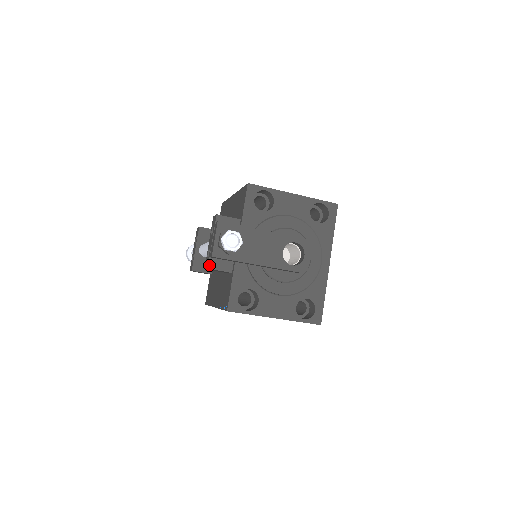
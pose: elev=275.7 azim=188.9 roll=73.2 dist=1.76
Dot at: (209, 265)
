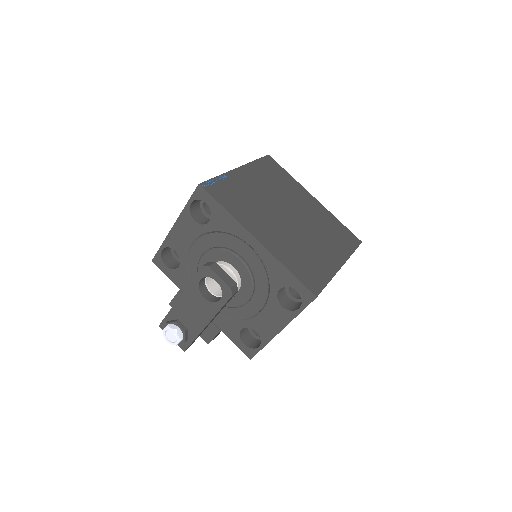
Dot at: (206, 341)
